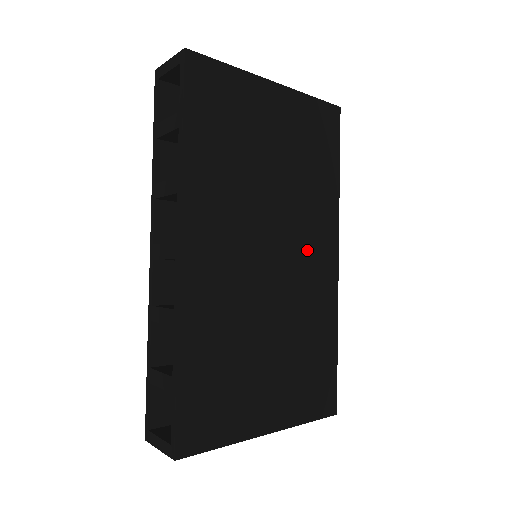
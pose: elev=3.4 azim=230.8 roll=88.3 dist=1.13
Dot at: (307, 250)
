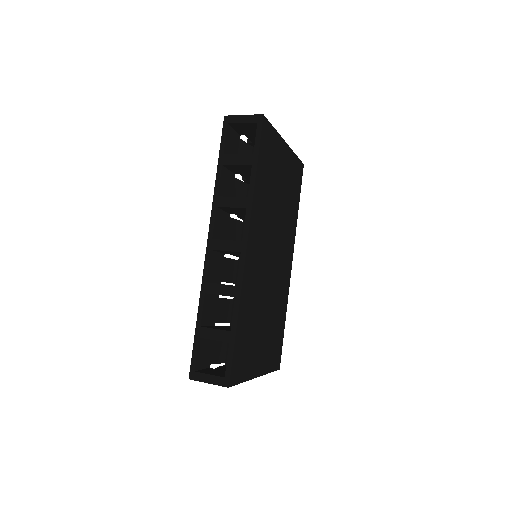
Dot at: (283, 256)
